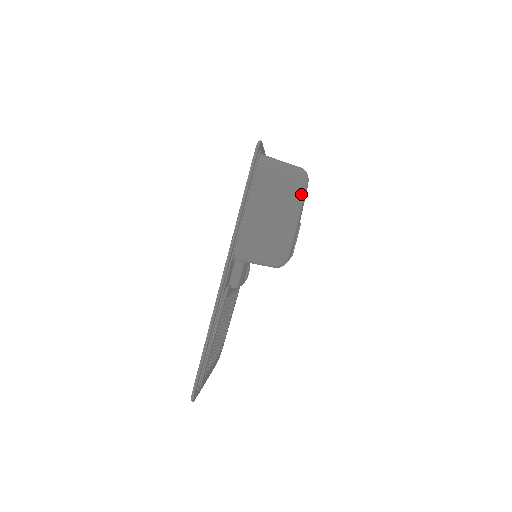
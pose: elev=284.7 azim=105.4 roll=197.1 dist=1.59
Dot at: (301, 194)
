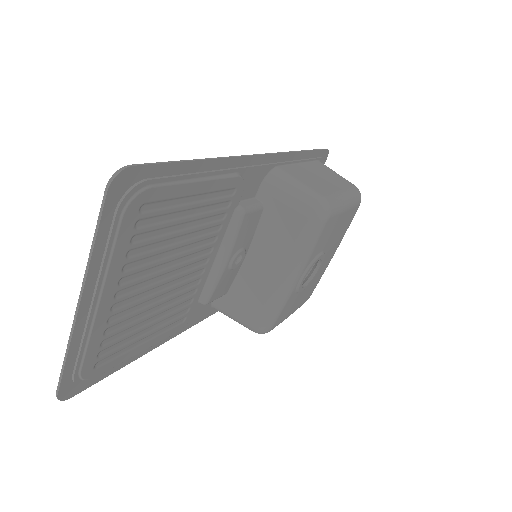
Dot at: (356, 195)
